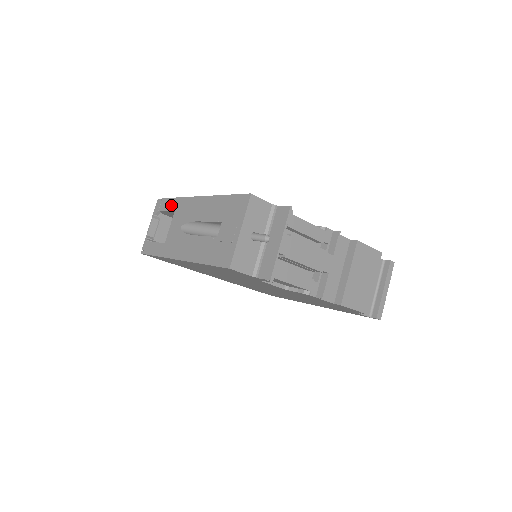
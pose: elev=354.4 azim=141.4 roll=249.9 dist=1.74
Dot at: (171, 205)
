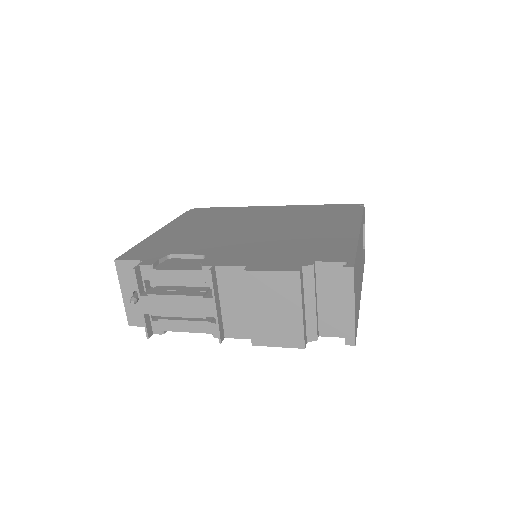
Dot at: occluded
